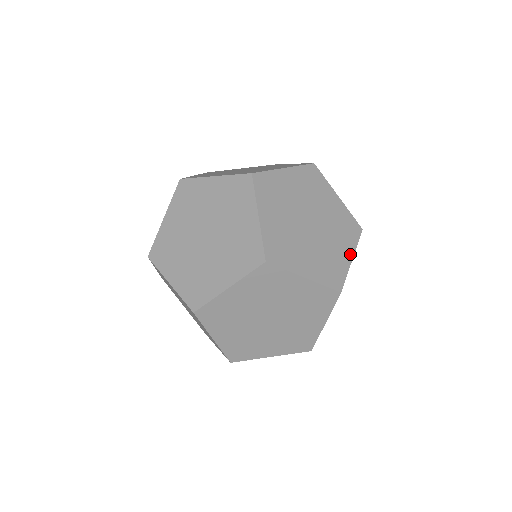
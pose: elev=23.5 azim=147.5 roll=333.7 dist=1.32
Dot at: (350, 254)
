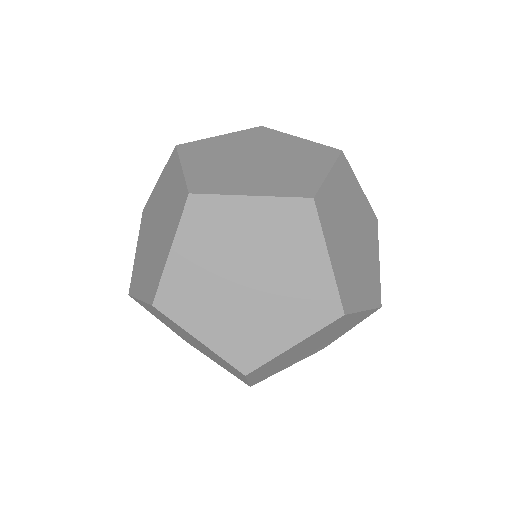
Dot at: (294, 338)
